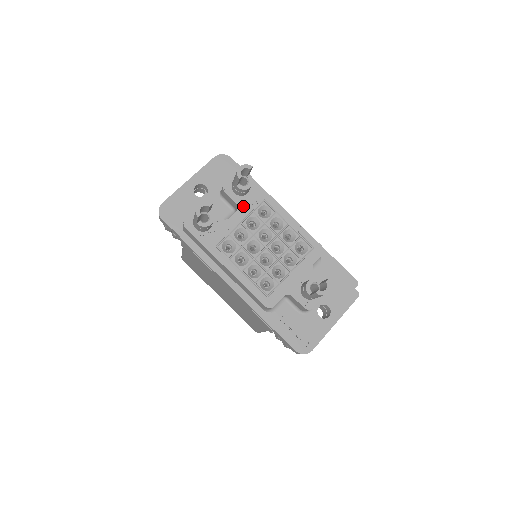
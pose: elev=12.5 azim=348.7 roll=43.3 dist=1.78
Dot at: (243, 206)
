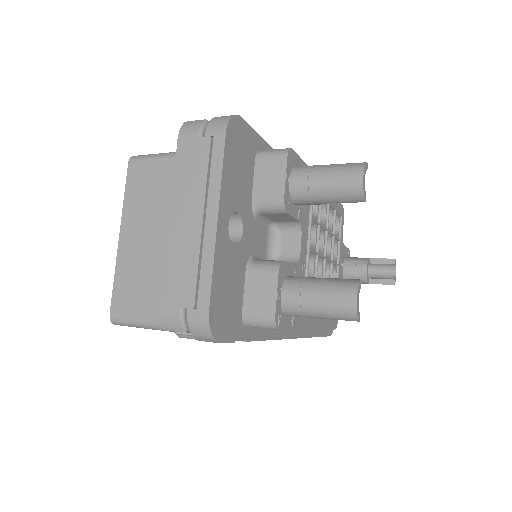
Dot at: (303, 219)
